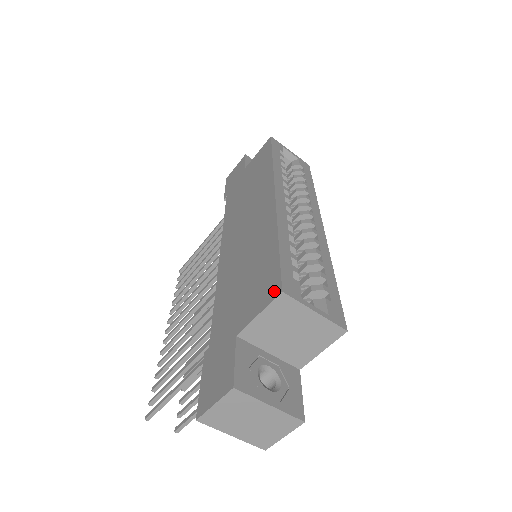
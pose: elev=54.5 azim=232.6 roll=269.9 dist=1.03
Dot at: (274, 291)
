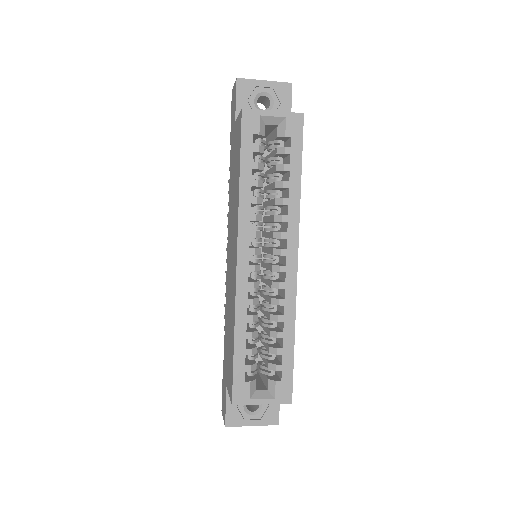
Dot at: (231, 395)
